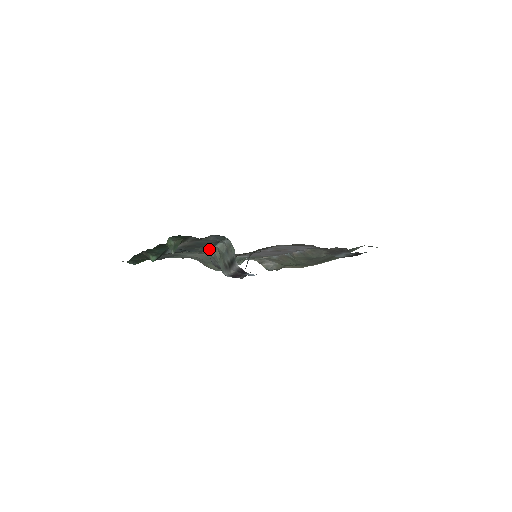
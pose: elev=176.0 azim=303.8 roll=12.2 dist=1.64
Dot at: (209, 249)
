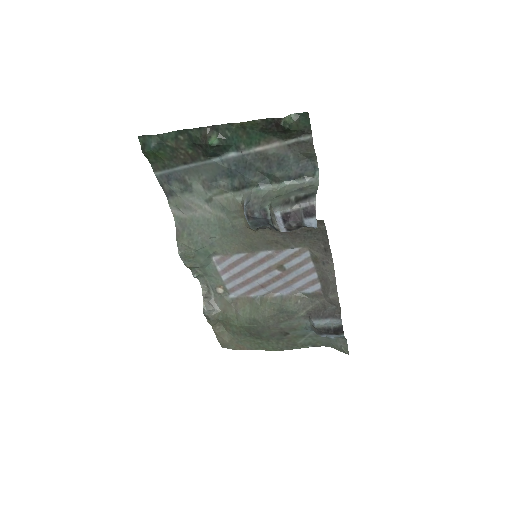
Dot at: (265, 186)
